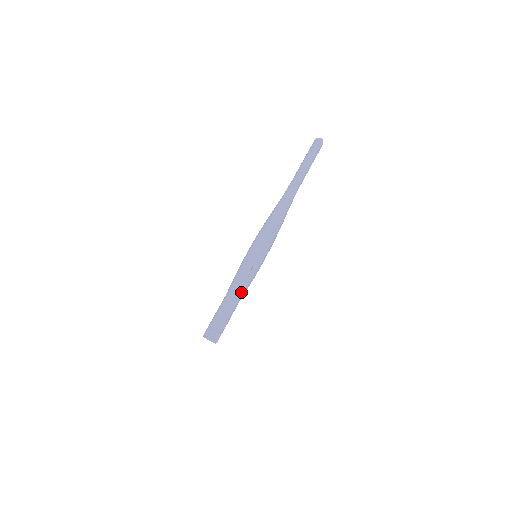
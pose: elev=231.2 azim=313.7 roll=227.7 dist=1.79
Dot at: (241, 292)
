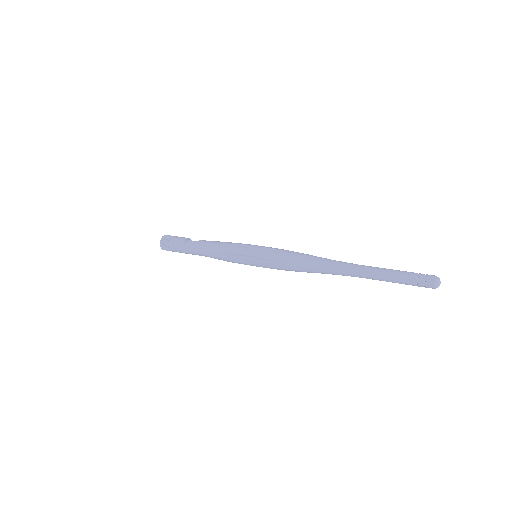
Dot at: (214, 258)
